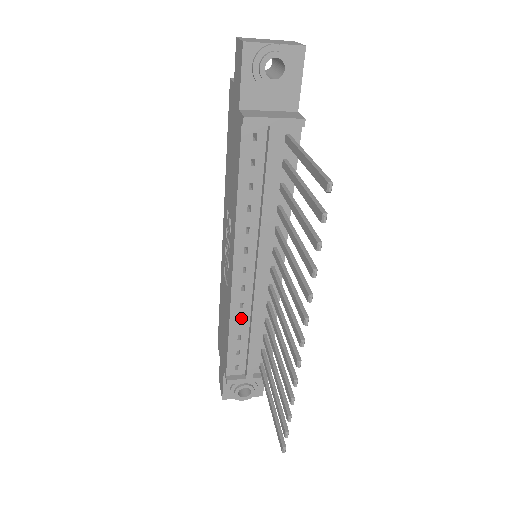
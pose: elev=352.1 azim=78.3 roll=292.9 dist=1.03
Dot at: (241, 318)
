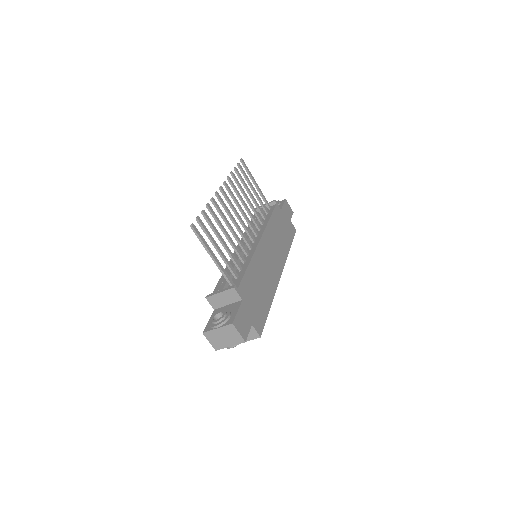
Dot at: occluded
